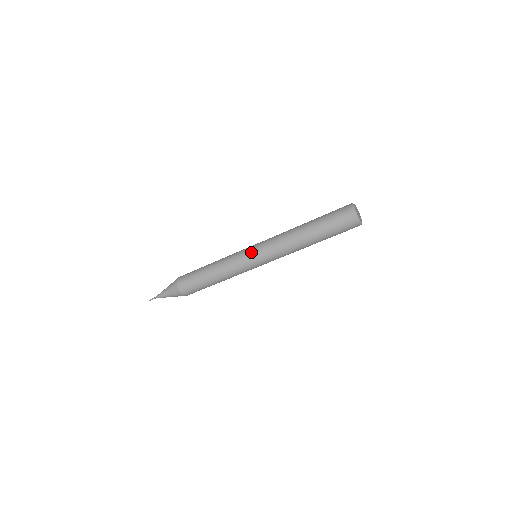
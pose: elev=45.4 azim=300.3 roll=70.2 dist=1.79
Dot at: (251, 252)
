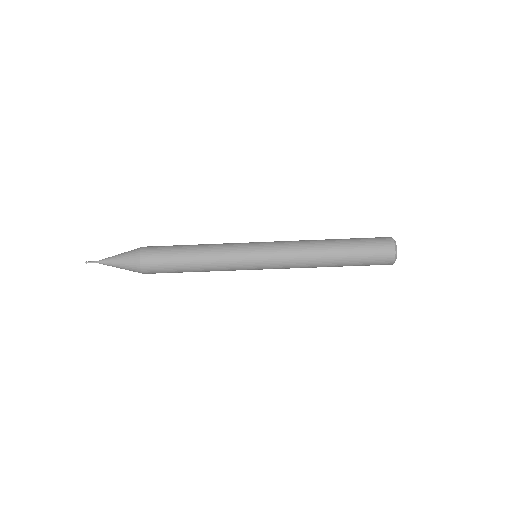
Dot at: (256, 246)
